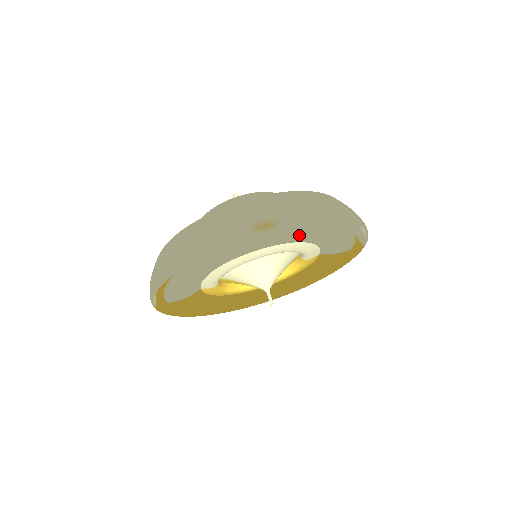
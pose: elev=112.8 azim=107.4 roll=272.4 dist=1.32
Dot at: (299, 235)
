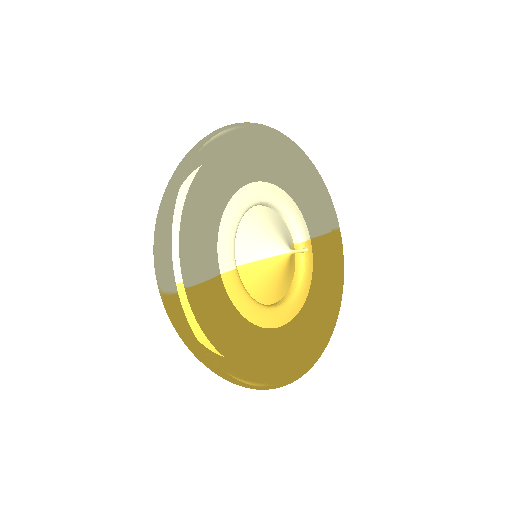
Dot at: (275, 154)
